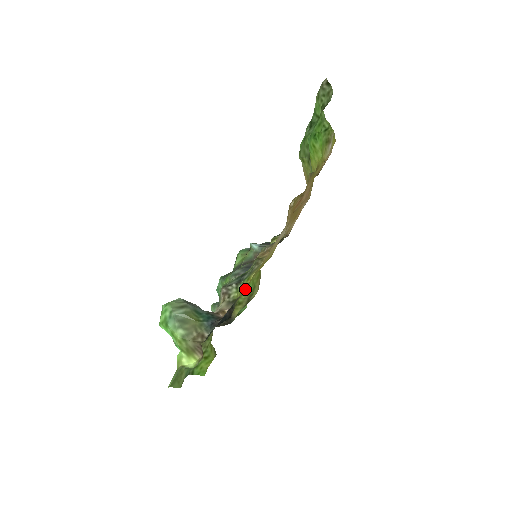
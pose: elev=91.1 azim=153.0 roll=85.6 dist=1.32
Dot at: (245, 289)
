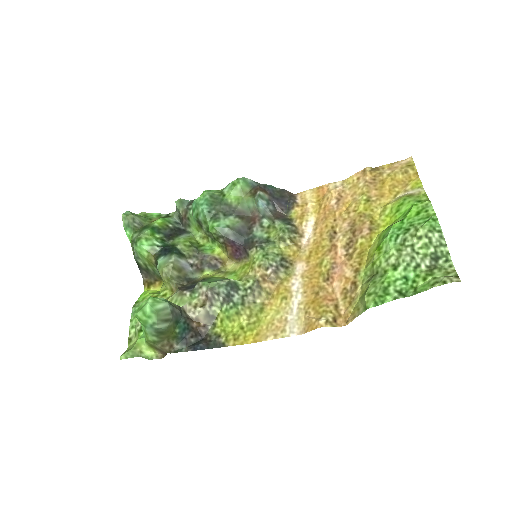
Dot at: (230, 334)
